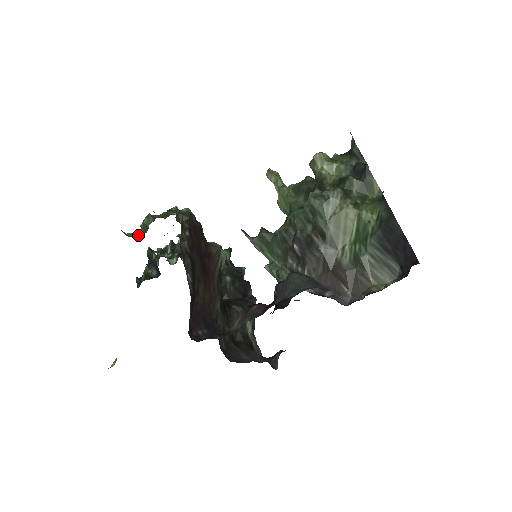
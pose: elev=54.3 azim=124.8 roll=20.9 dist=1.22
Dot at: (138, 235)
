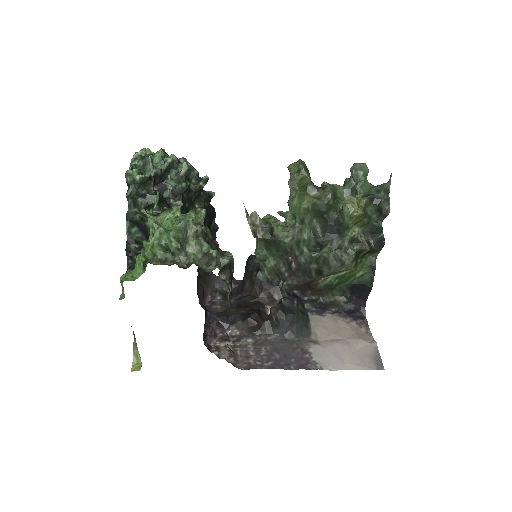
Dot at: (155, 249)
